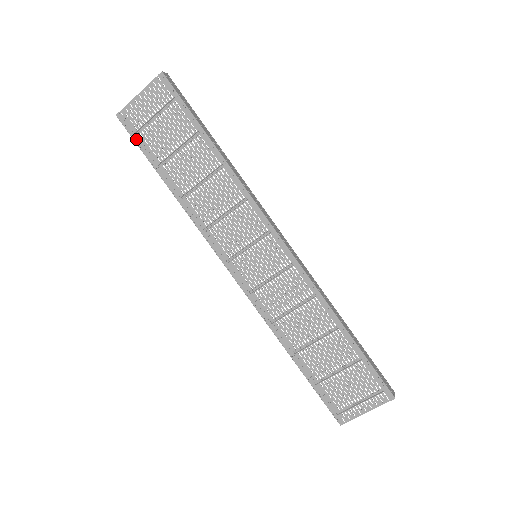
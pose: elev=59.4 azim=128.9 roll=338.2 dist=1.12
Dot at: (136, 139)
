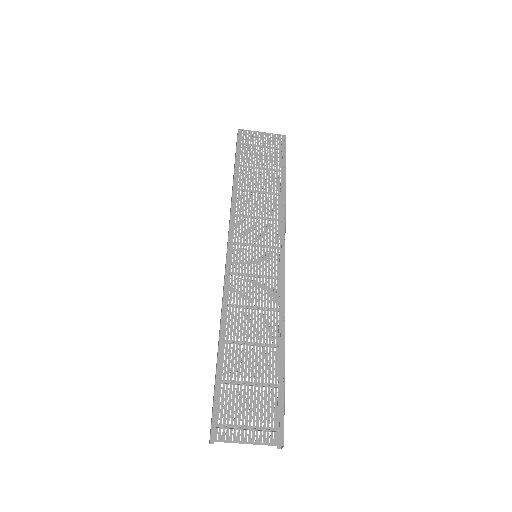
Dot at: (239, 145)
